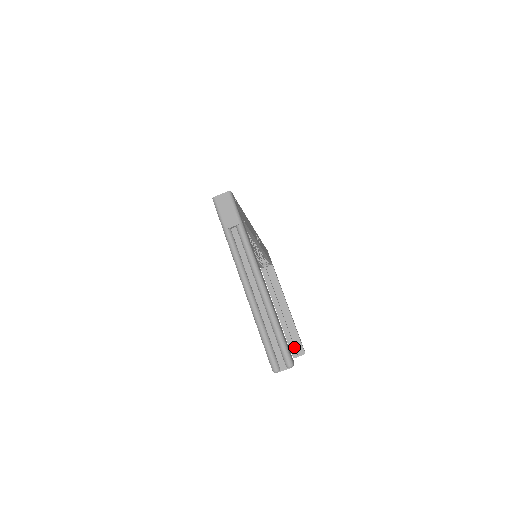
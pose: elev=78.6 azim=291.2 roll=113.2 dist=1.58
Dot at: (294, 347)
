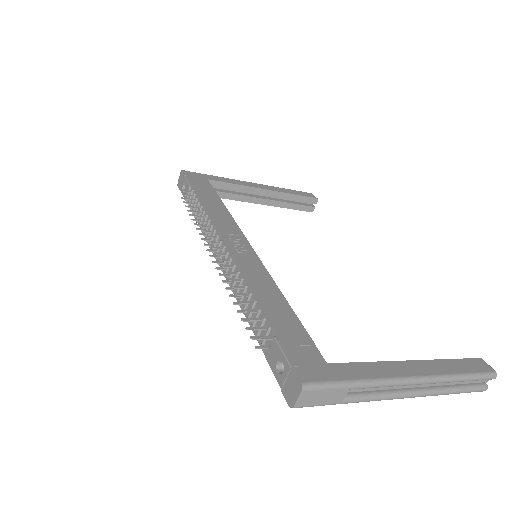
Dot at: (305, 206)
